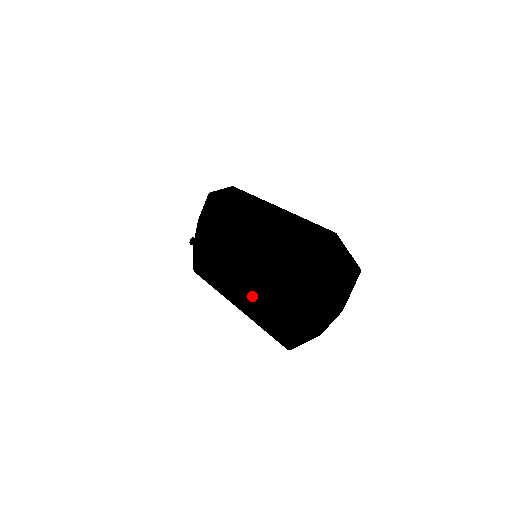
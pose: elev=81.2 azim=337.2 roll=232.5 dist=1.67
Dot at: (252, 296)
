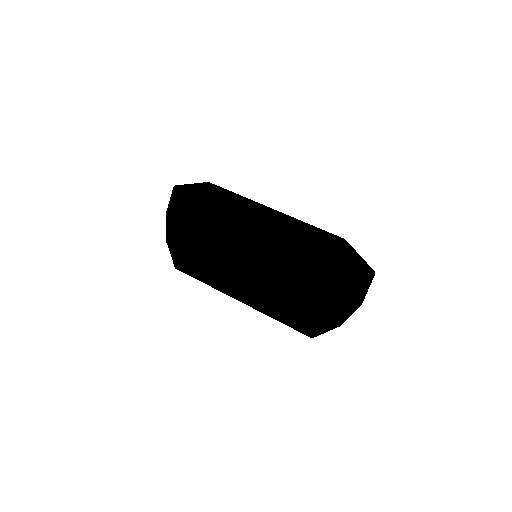
Dot at: (261, 294)
